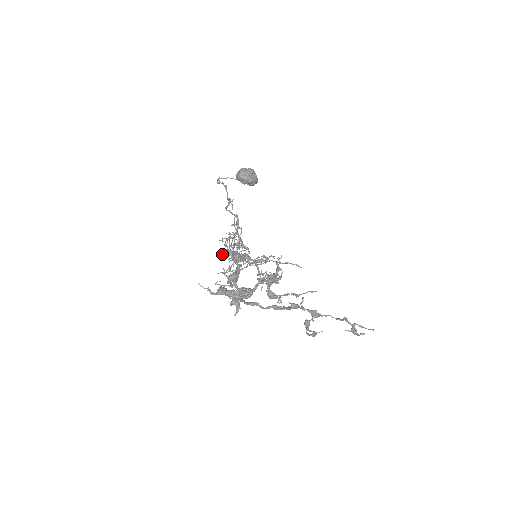
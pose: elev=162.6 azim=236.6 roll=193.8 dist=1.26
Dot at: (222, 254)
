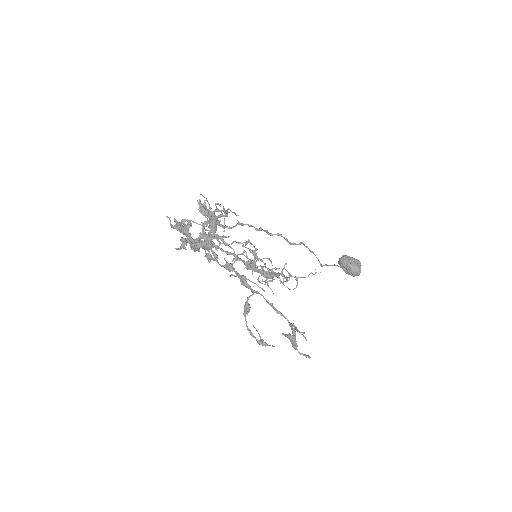
Dot at: occluded
